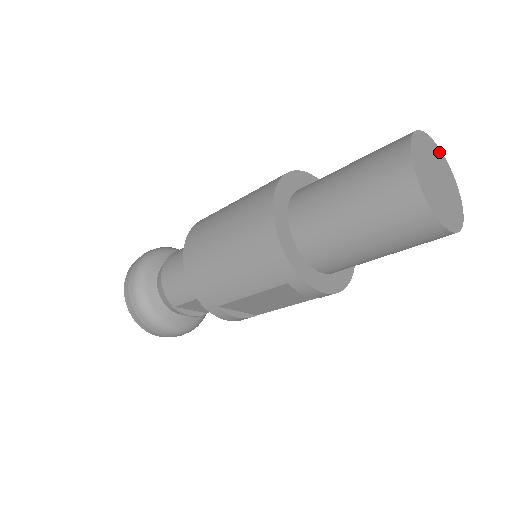
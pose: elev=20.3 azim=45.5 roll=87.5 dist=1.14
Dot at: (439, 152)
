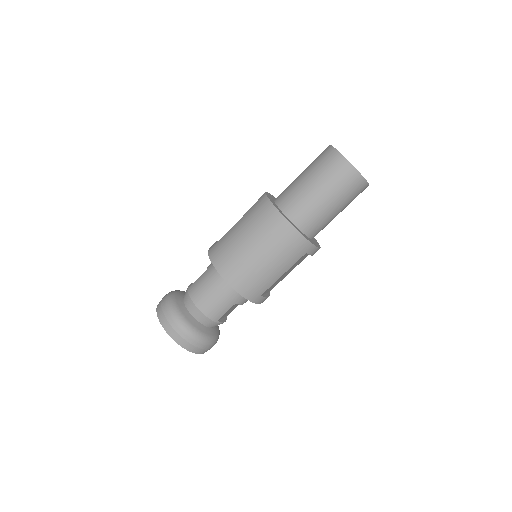
Dot at: occluded
